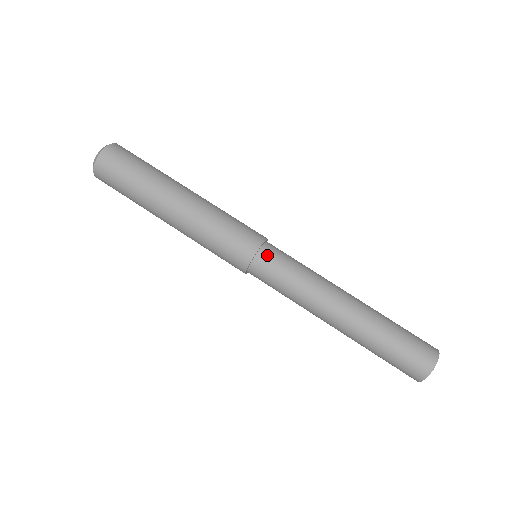
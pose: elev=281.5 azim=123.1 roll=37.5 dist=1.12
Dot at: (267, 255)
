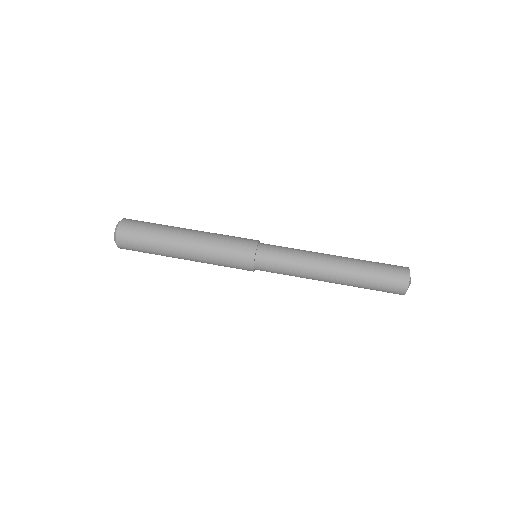
Dot at: (265, 247)
